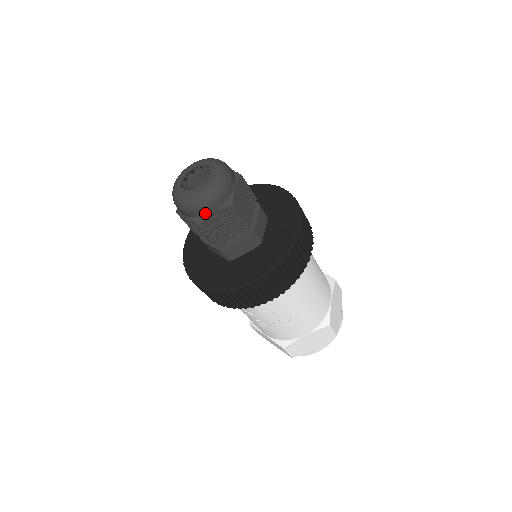
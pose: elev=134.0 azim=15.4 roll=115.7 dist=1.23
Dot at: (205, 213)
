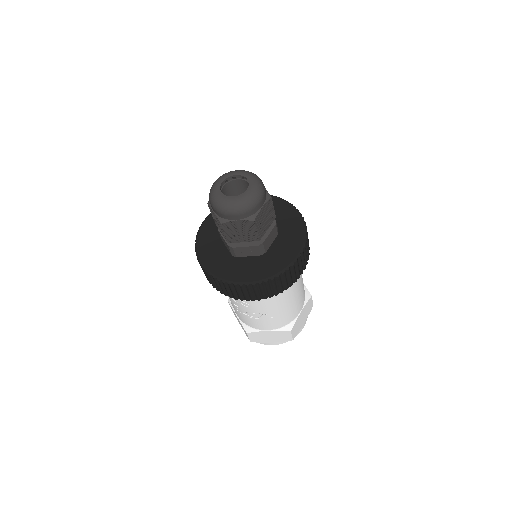
Dot at: (230, 218)
